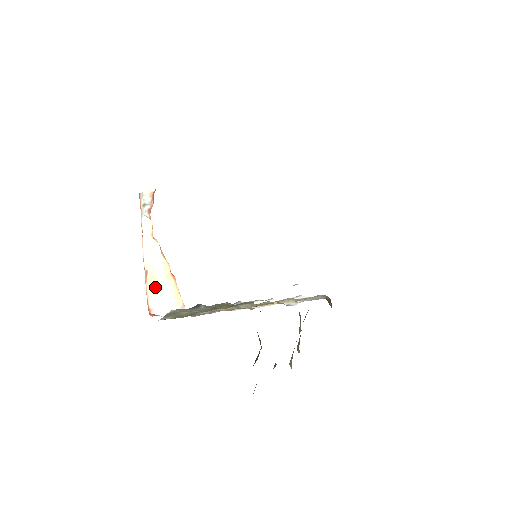
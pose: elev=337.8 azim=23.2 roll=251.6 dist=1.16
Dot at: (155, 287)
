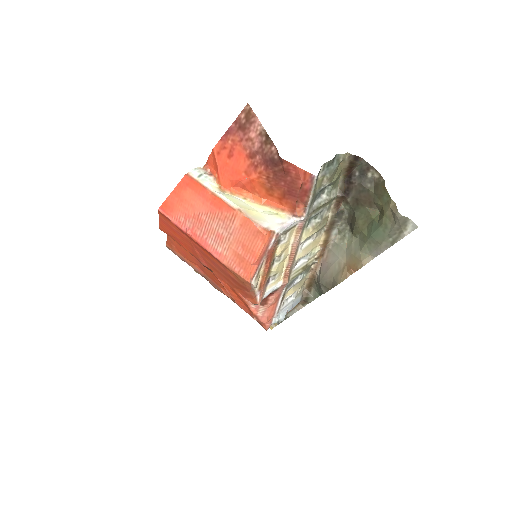
Dot at: (256, 216)
